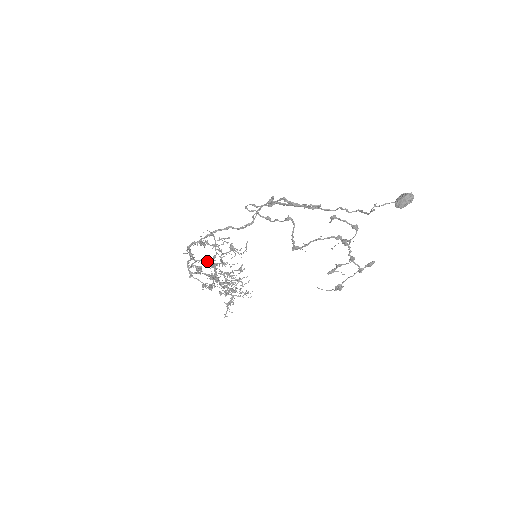
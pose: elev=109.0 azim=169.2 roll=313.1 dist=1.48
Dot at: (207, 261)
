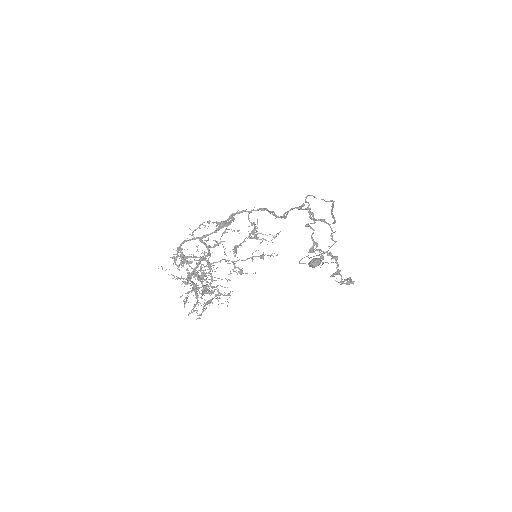
Dot at: (209, 246)
